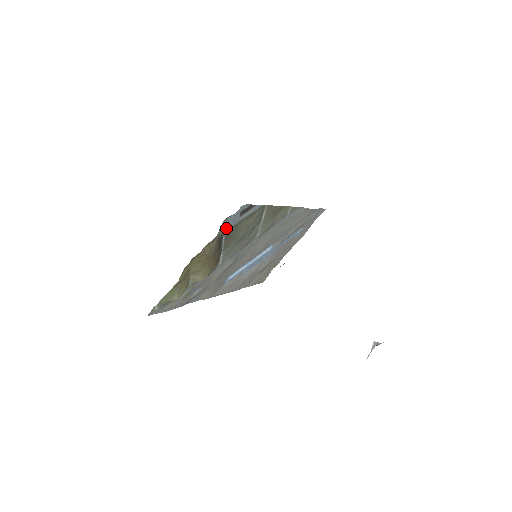
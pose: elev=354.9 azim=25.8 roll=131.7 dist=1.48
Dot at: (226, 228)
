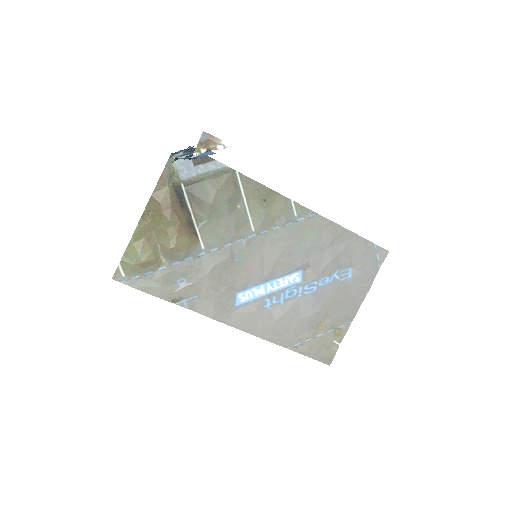
Dot at: (179, 175)
